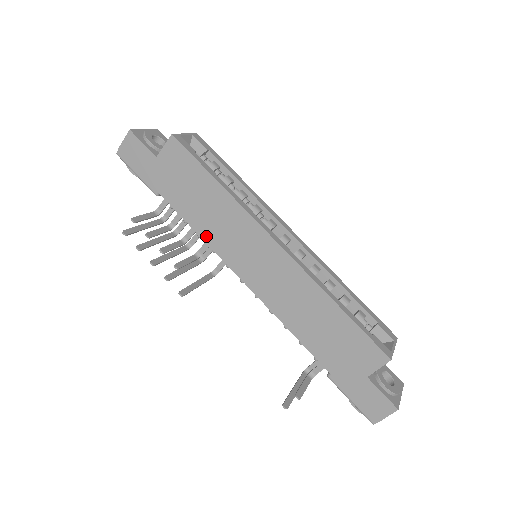
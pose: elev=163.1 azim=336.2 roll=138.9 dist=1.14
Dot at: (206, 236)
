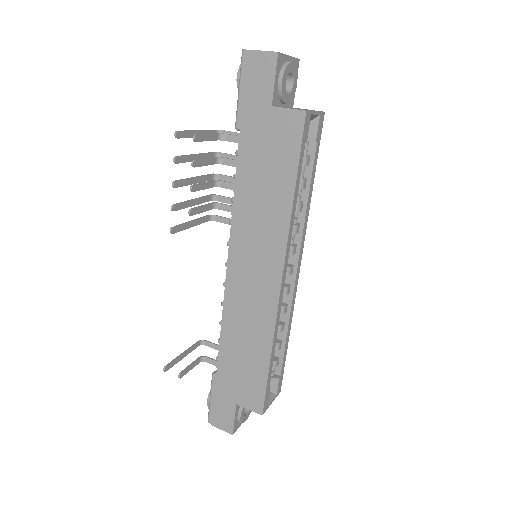
Dot at: (238, 209)
